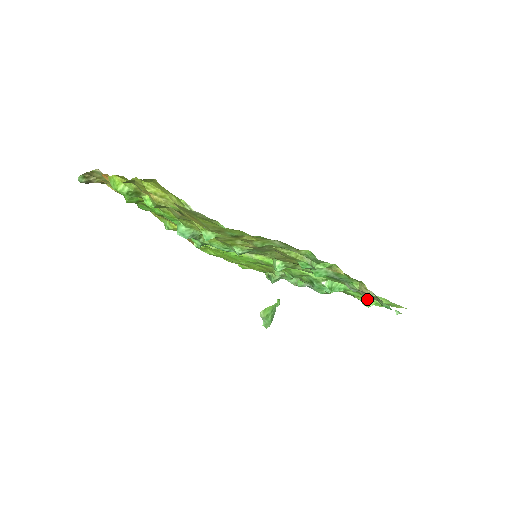
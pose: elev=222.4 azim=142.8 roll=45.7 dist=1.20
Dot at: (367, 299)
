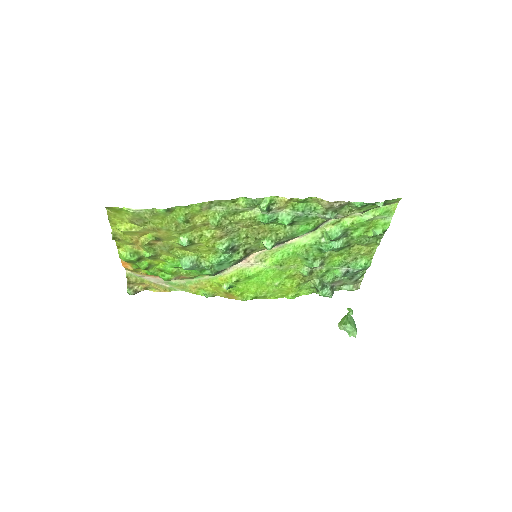
Dot at: (374, 229)
